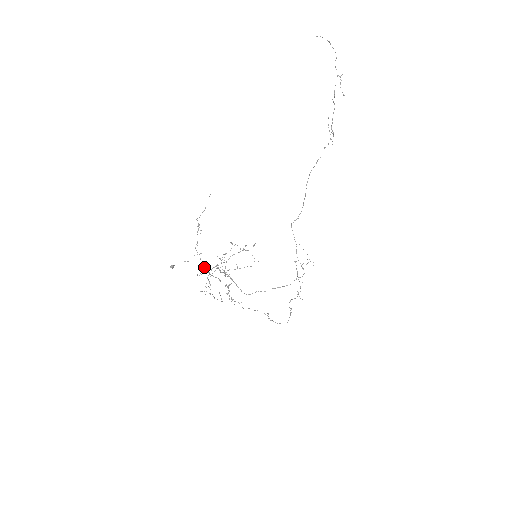
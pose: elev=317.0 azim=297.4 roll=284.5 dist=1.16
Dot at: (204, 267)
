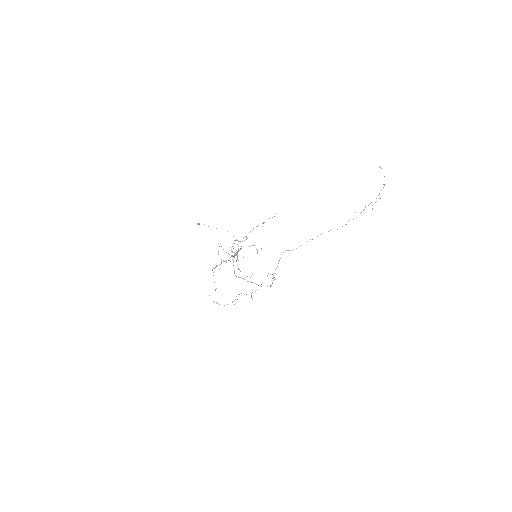
Dot at: (241, 246)
